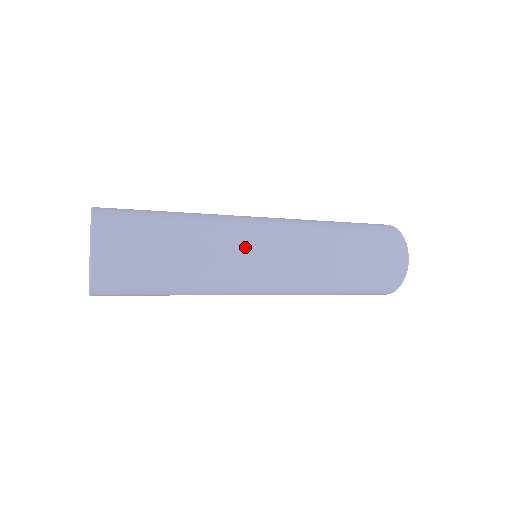
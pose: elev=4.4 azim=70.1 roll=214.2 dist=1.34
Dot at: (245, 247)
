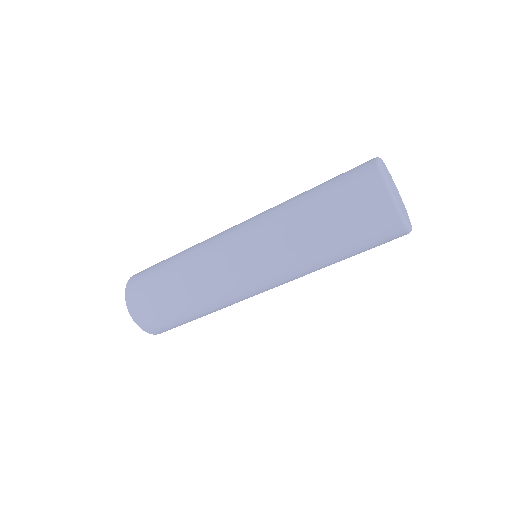
Dot at: (219, 265)
